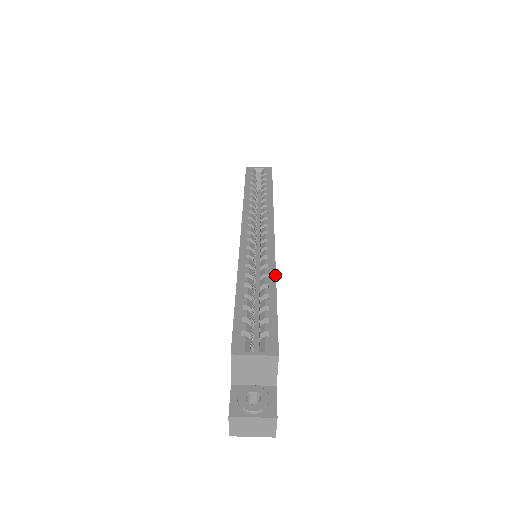
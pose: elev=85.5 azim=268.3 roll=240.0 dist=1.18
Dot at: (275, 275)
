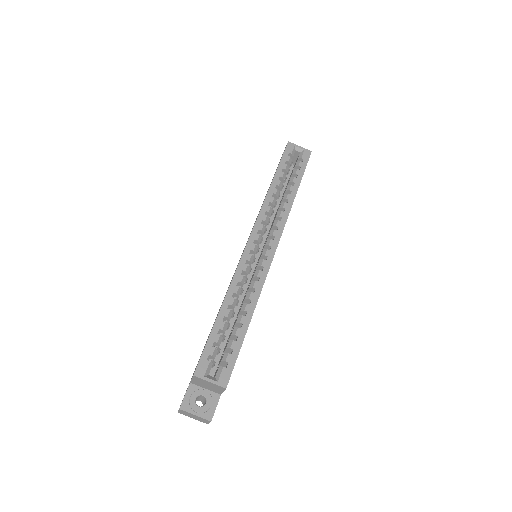
Dot at: (256, 304)
